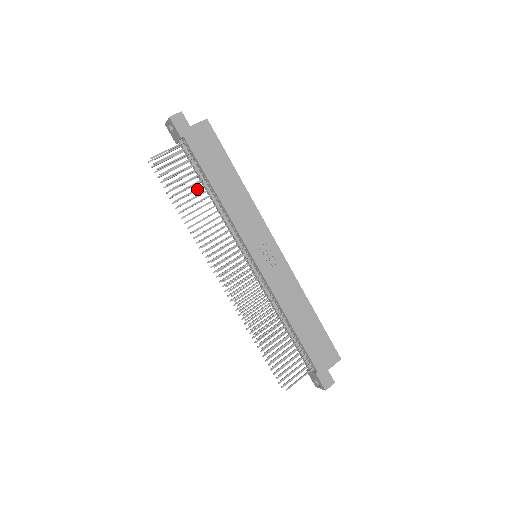
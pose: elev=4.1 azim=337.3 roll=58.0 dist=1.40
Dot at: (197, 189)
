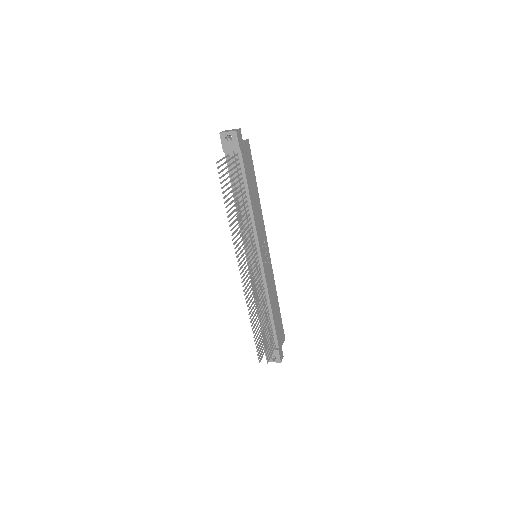
Dot at: occluded
